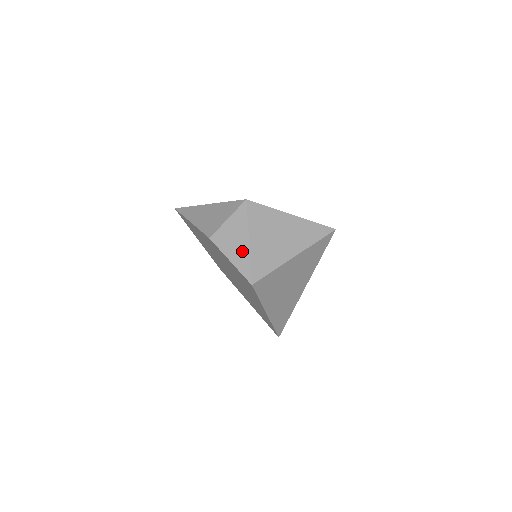
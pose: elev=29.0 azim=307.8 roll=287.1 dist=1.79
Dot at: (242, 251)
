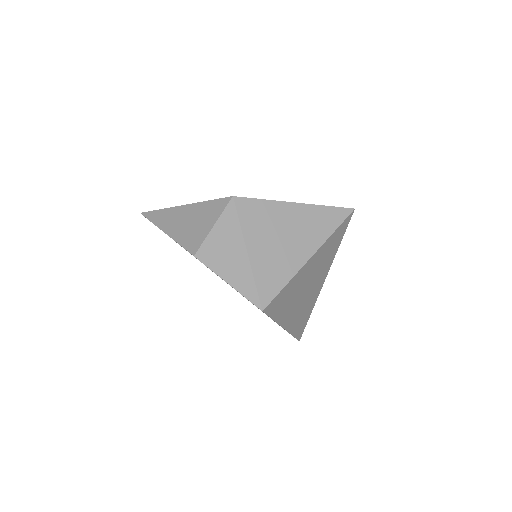
Dot at: (241, 268)
